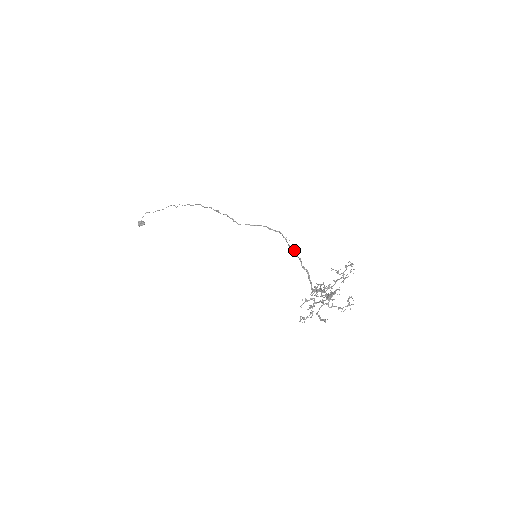
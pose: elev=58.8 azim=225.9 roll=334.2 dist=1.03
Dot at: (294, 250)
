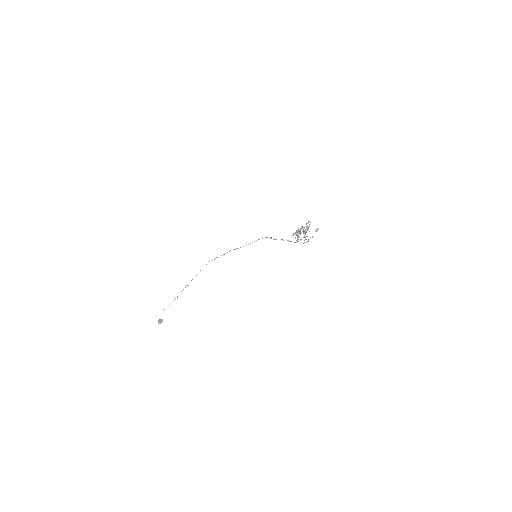
Dot at: (276, 239)
